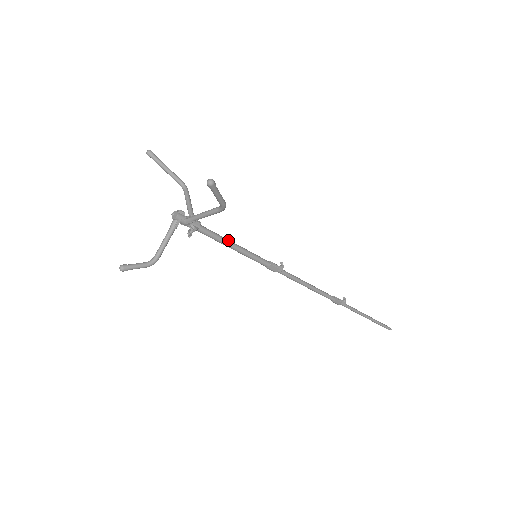
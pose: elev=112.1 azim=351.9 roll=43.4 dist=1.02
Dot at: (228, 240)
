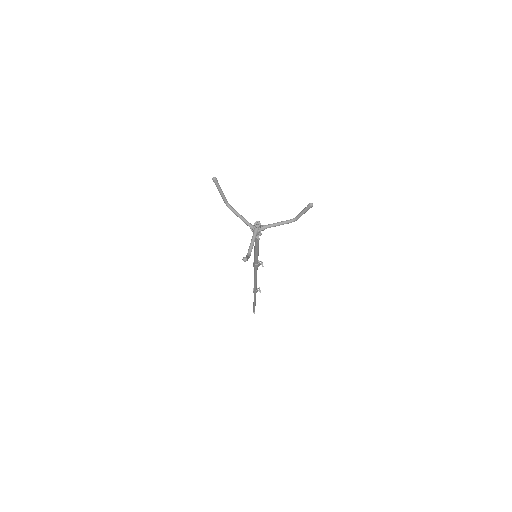
Dot at: (258, 244)
